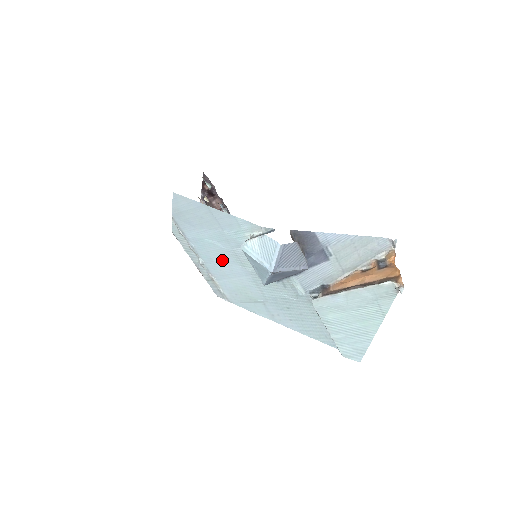
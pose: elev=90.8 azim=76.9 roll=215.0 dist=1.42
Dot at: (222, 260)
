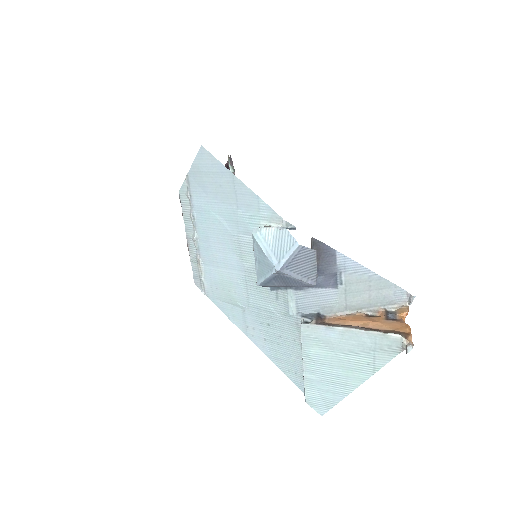
Dot at: (220, 243)
